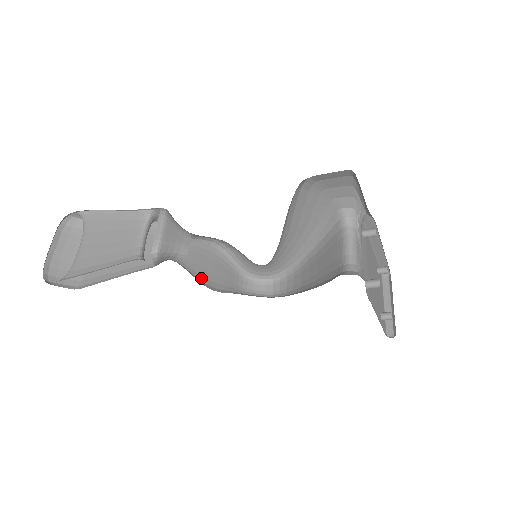
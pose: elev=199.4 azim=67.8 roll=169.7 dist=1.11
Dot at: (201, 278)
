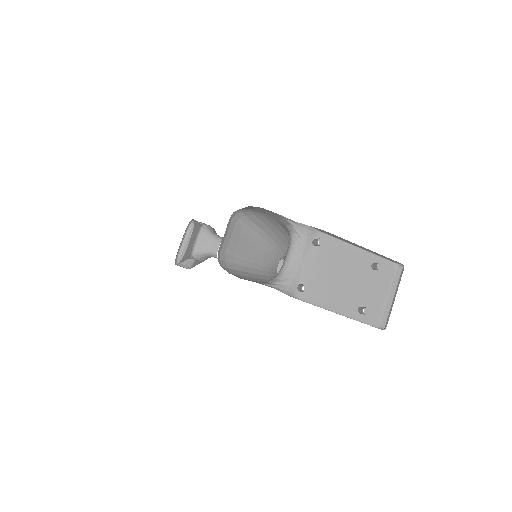
Dot at: occluded
